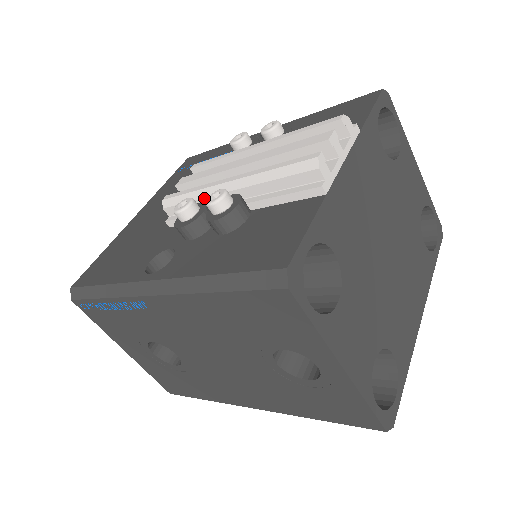
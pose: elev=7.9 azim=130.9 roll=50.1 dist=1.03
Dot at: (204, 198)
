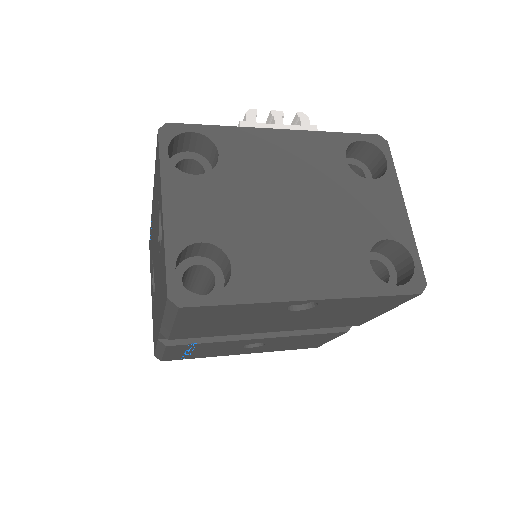
Dot at: occluded
